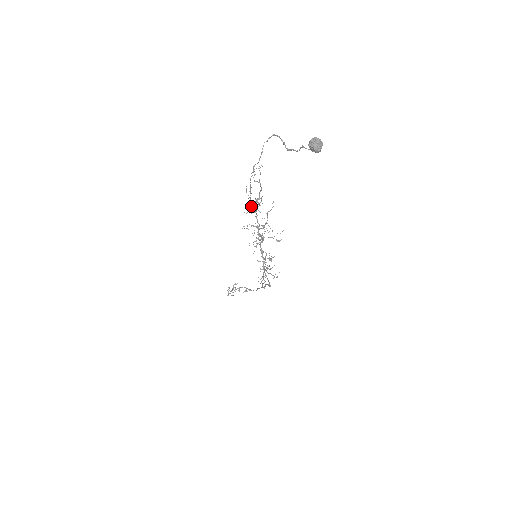
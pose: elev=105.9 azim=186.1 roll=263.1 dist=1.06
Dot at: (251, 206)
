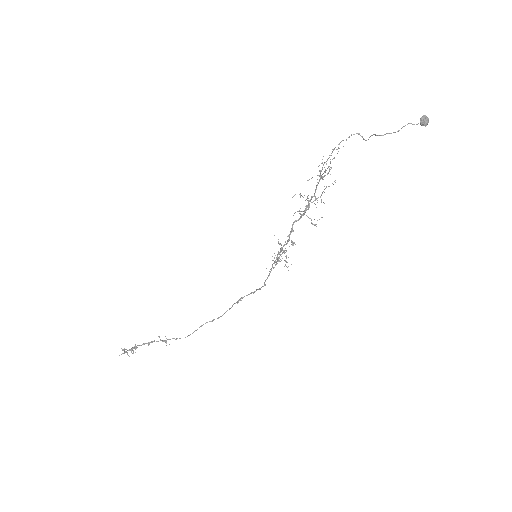
Dot at: occluded
